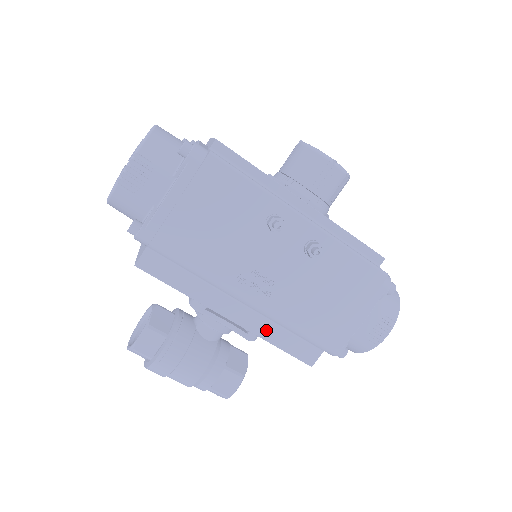
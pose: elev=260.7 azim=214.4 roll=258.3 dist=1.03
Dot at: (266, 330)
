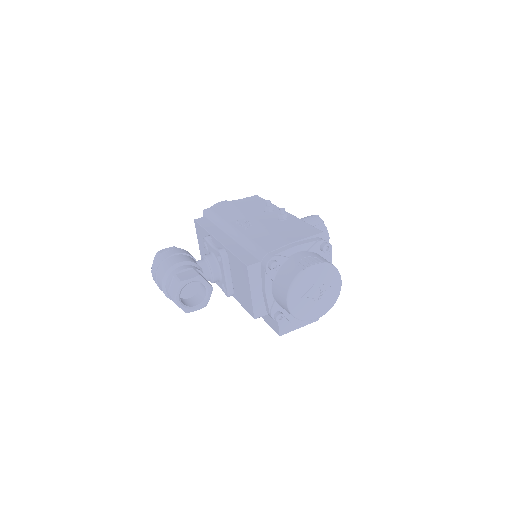
Dot at: (233, 247)
